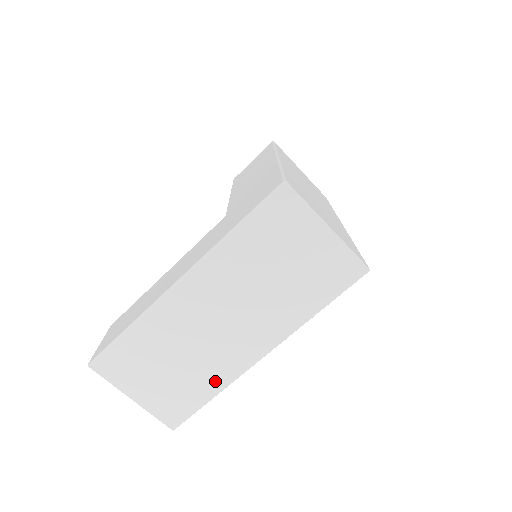
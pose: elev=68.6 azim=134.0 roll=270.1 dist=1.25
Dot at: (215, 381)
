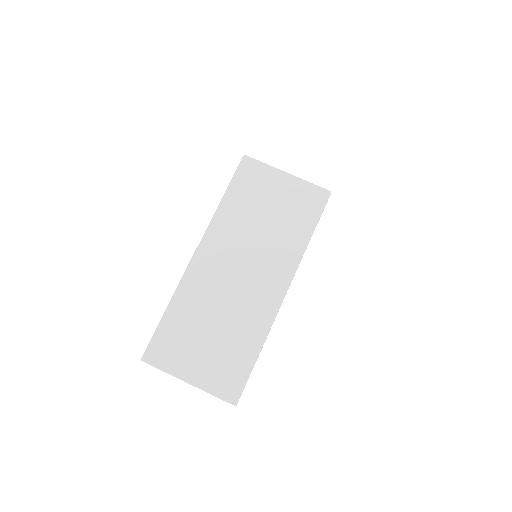
Dot at: (254, 333)
